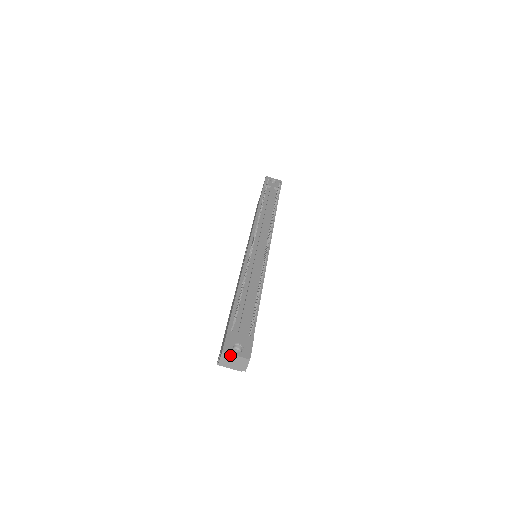
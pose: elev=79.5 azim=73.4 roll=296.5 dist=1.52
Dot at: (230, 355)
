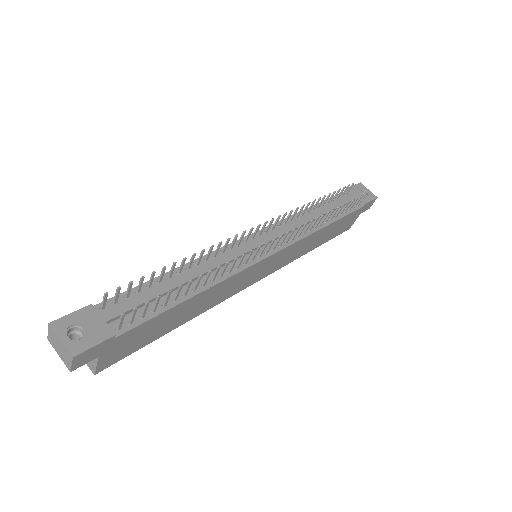
Dot at: (56, 334)
